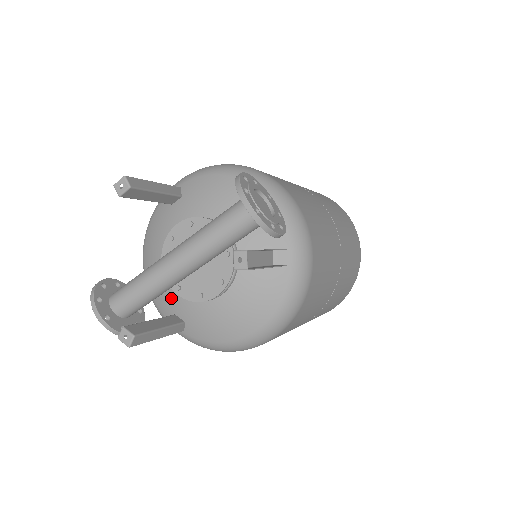
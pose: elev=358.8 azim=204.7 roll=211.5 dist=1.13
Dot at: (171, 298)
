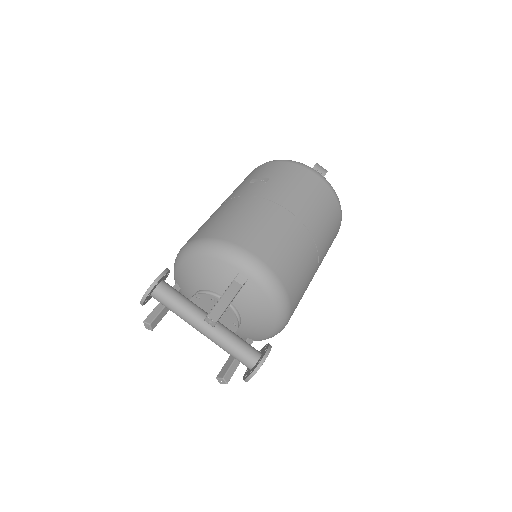
Dot at: (186, 290)
